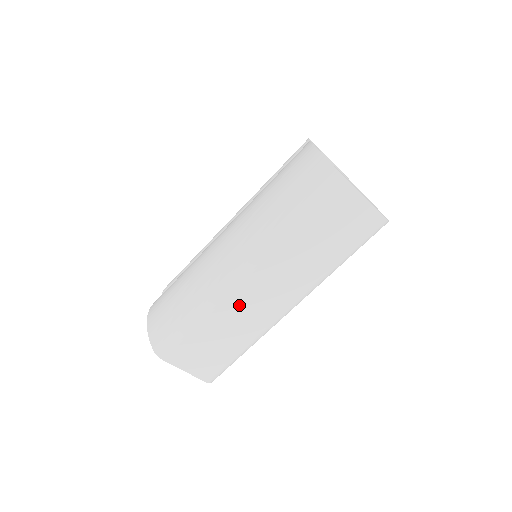
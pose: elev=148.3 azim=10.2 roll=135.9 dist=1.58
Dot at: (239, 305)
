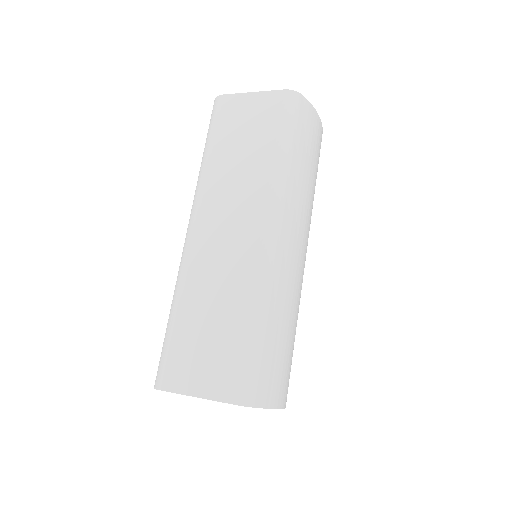
Dot at: (207, 265)
